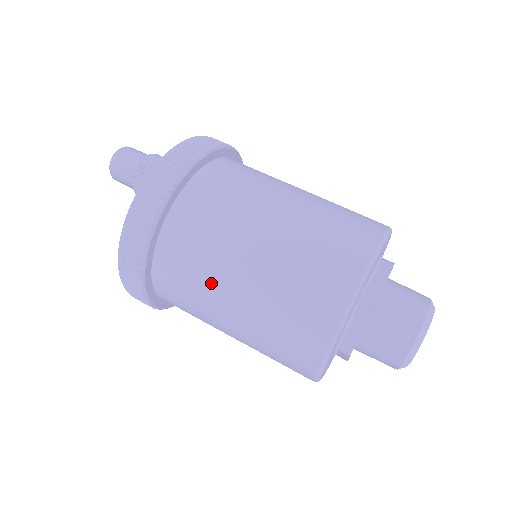
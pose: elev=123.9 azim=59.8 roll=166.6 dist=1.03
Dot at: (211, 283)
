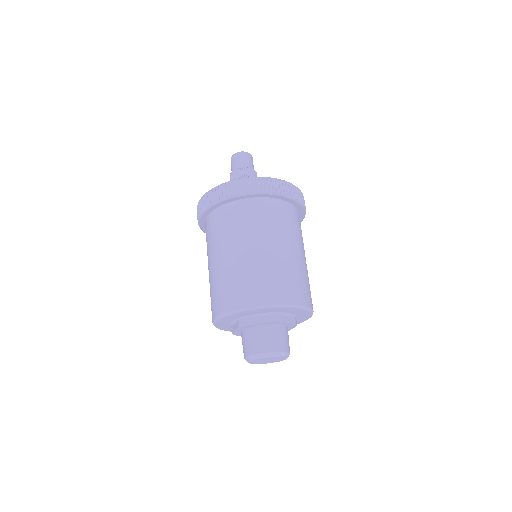
Dot at: occluded
